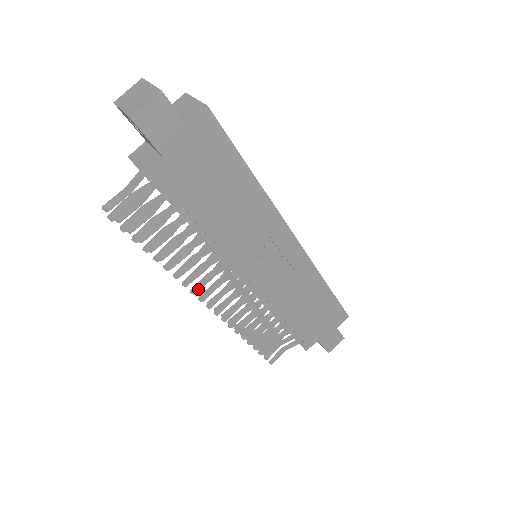
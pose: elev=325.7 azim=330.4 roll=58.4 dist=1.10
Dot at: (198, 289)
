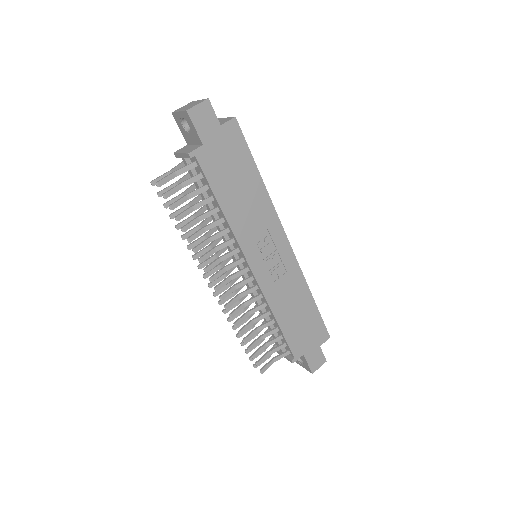
Dot at: (210, 268)
